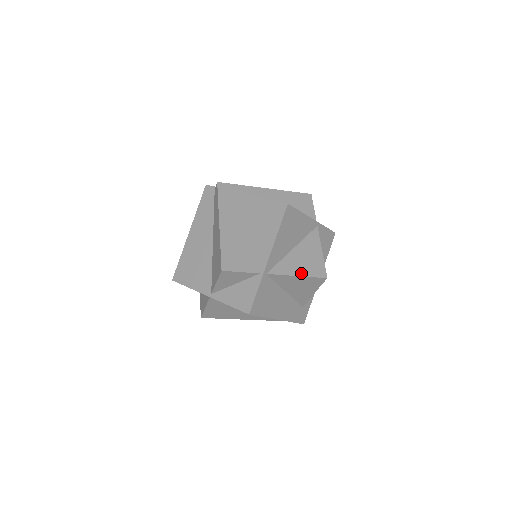
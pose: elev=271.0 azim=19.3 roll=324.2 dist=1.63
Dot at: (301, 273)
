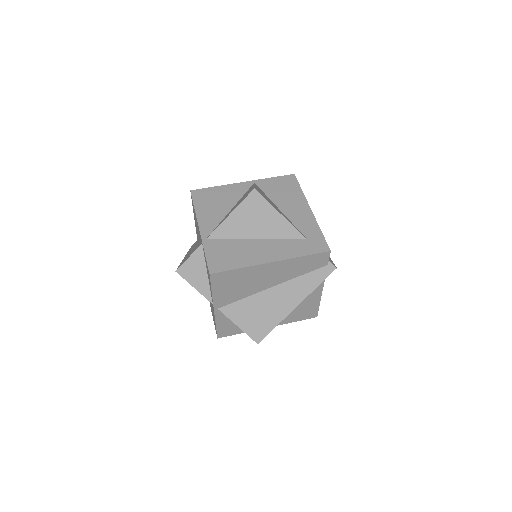
Dot at: (233, 210)
